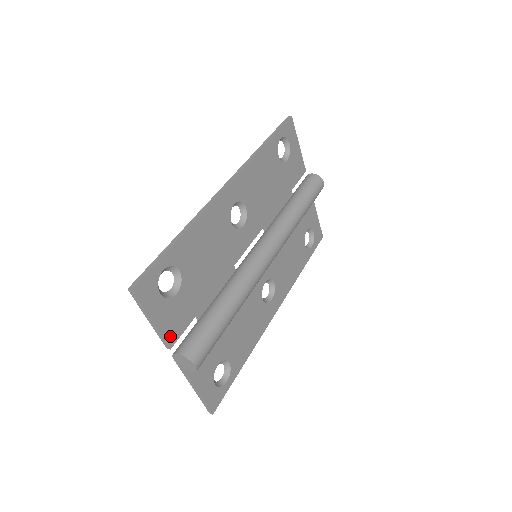
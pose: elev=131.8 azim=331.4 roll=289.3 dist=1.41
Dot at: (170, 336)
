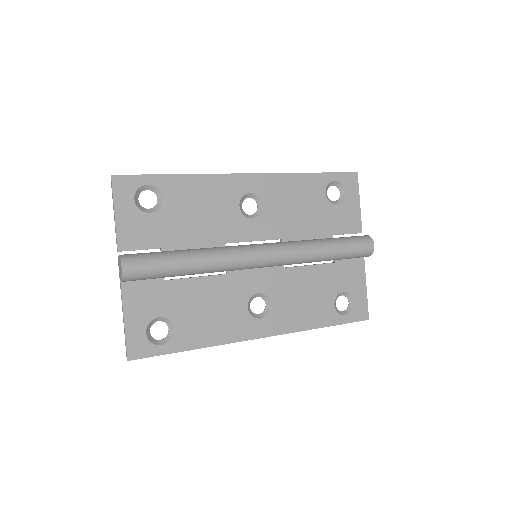
Dot at: (124, 241)
